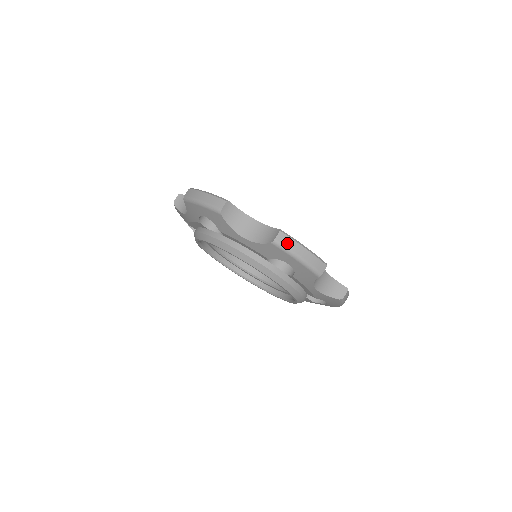
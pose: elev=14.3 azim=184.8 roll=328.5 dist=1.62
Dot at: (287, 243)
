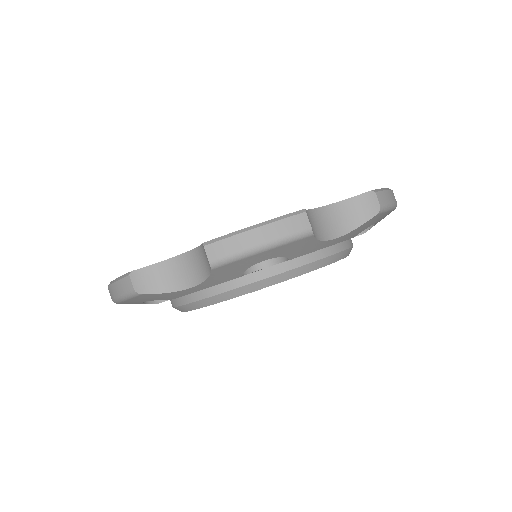
Dot at: (226, 250)
